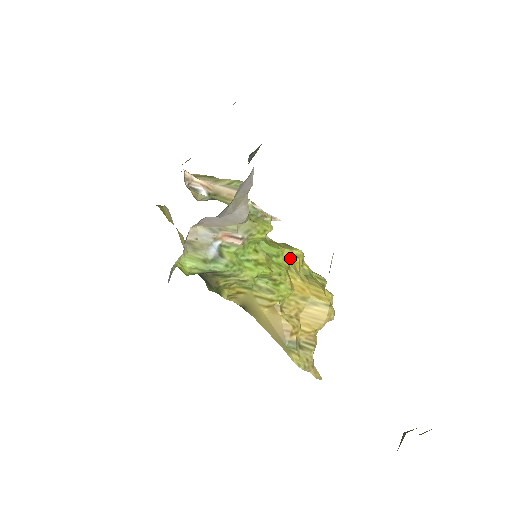
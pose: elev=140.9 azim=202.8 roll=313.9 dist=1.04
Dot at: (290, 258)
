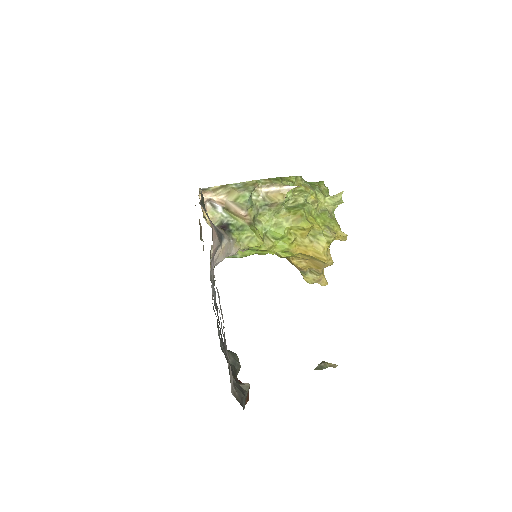
Dot at: (297, 231)
